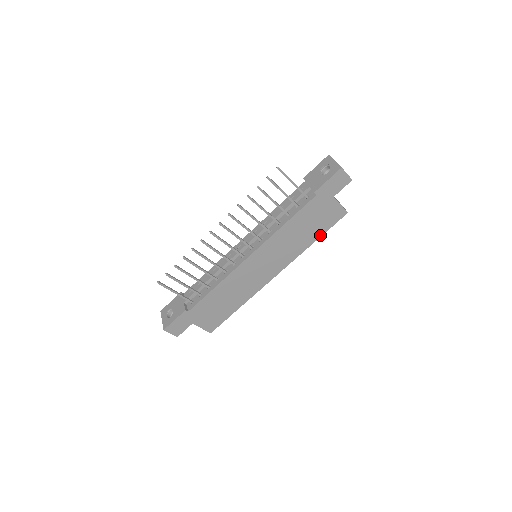
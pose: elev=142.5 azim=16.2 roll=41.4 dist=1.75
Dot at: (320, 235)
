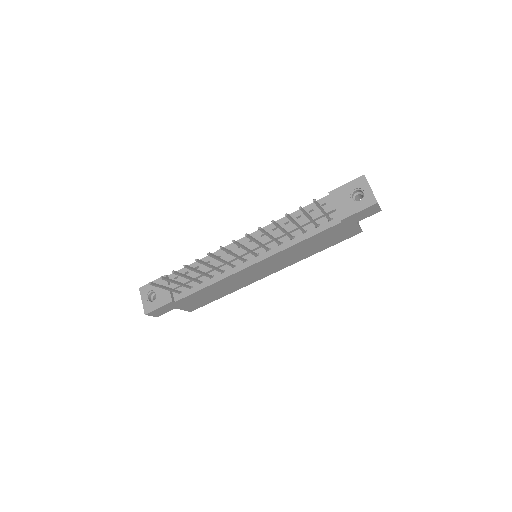
Dot at: (328, 247)
